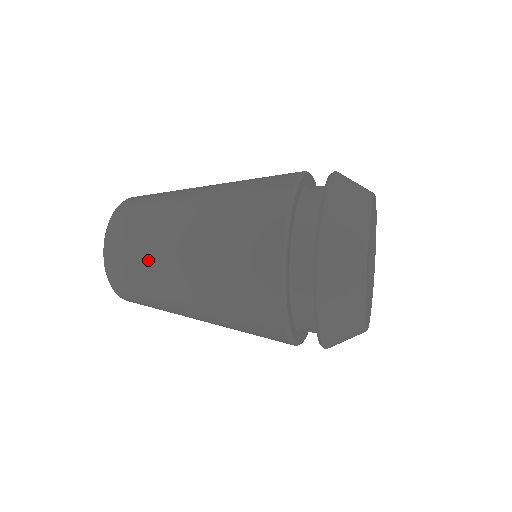
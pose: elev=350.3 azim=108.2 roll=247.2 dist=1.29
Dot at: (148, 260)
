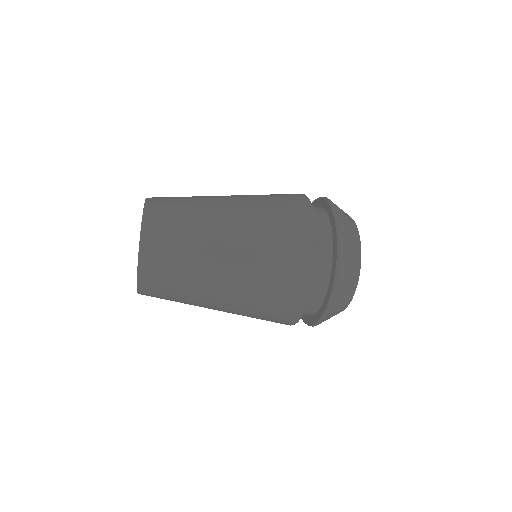
Dot at: (190, 270)
